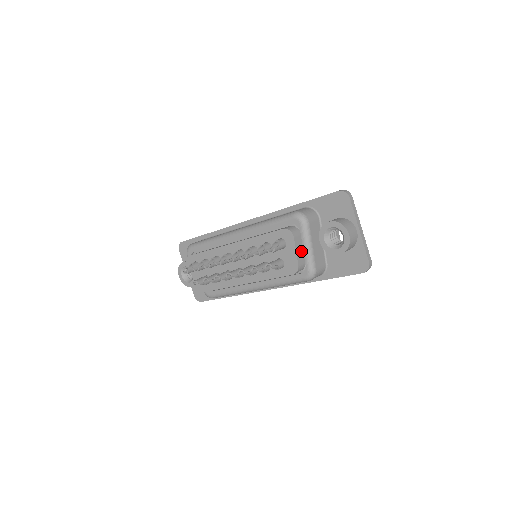
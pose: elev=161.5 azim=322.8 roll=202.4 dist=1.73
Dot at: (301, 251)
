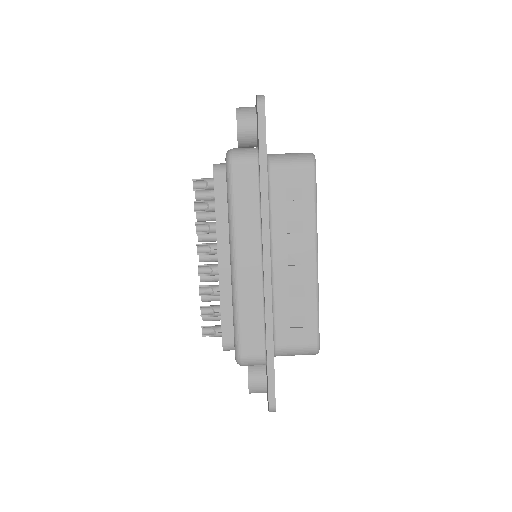
Dot at: occluded
